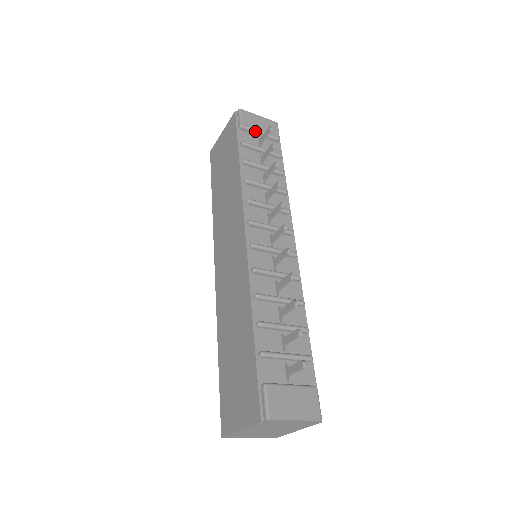
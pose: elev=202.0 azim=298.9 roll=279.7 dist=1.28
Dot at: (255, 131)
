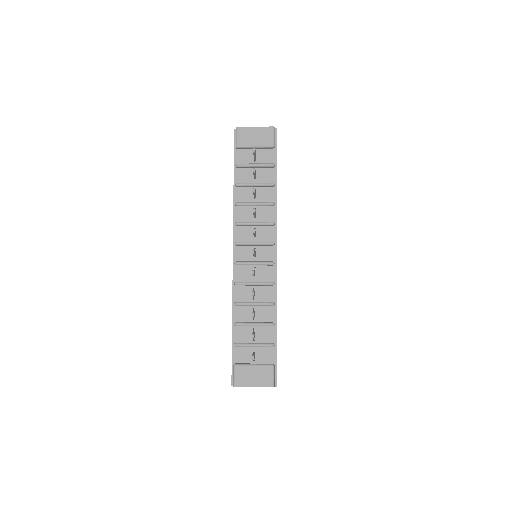
Dot at: (249, 147)
